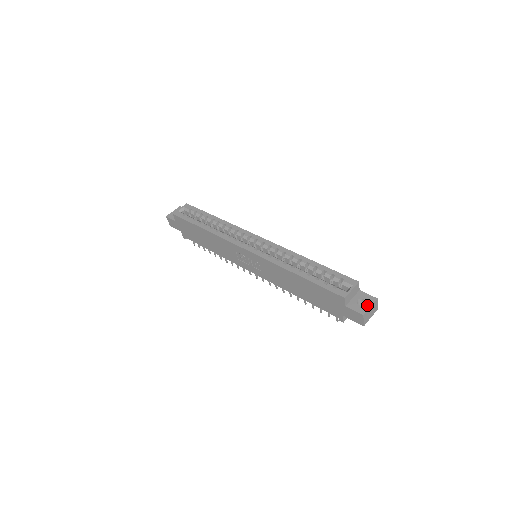
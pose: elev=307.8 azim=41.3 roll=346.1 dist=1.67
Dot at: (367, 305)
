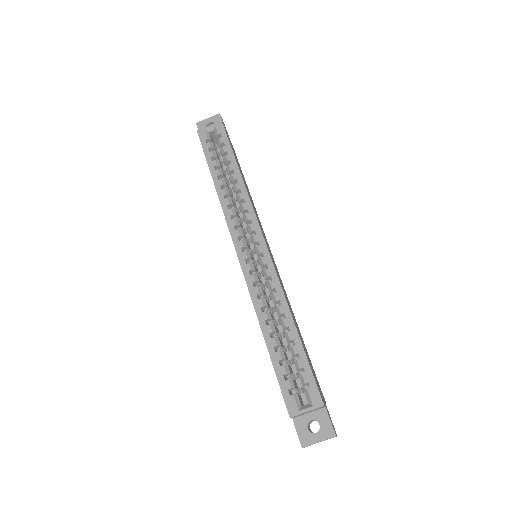
Dot at: (317, 437)
